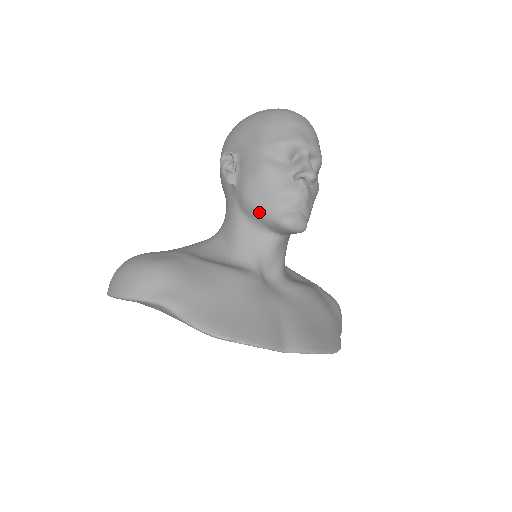
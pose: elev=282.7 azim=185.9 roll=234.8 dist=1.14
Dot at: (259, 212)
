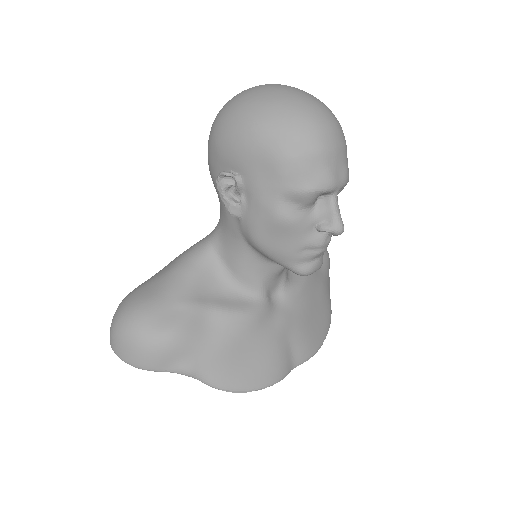
Dot at: (272, 258)
